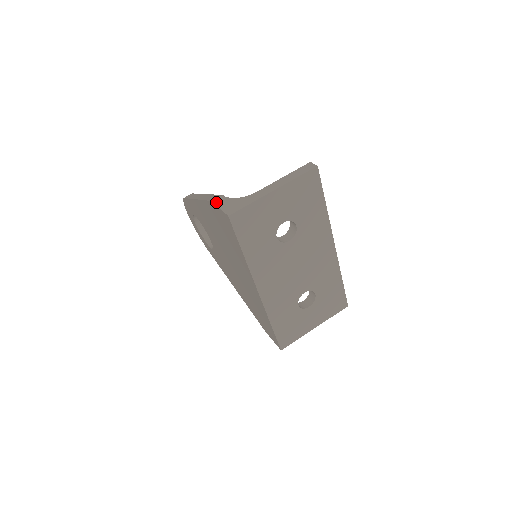
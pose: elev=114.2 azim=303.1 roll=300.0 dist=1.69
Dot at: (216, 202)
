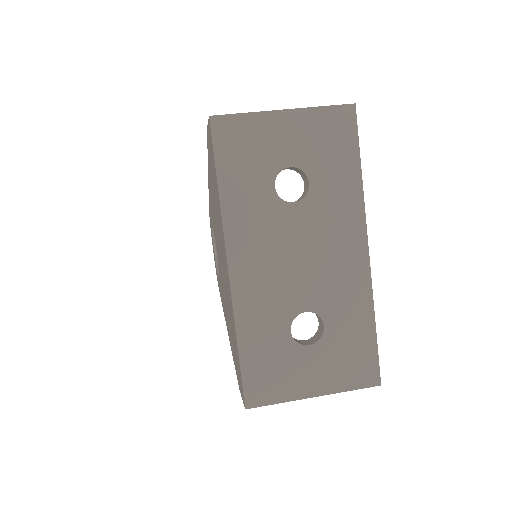
Dot at: occluded
